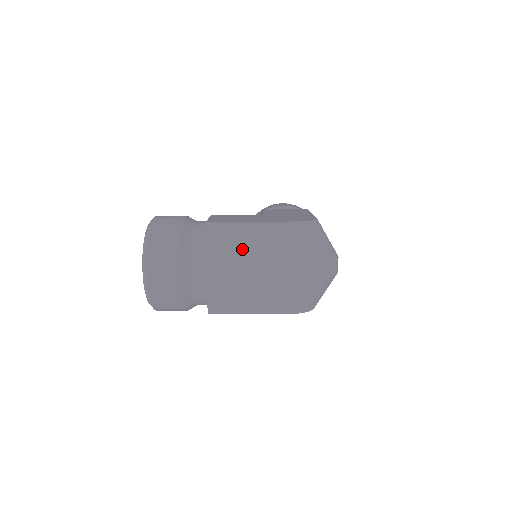
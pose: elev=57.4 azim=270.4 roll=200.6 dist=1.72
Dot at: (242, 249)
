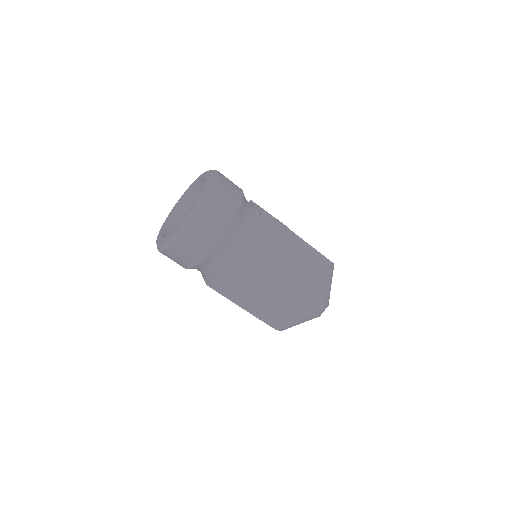
Dot at: (280, 253)
